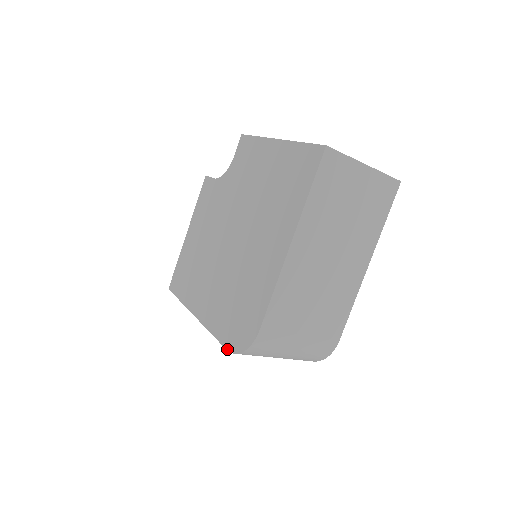
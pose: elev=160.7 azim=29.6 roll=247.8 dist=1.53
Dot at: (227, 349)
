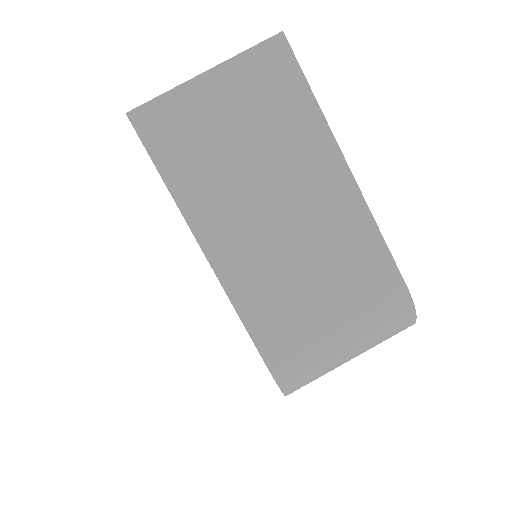
Dot at: occluded
